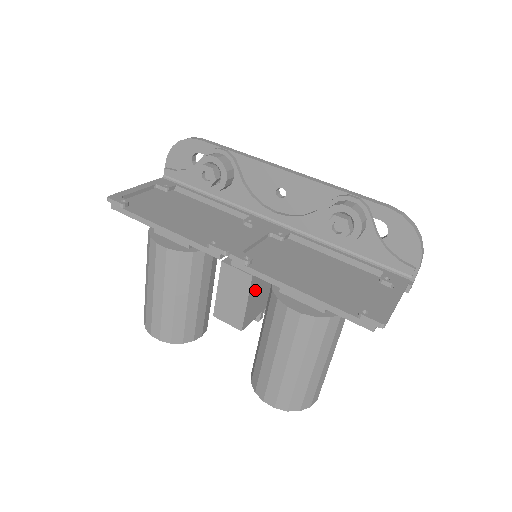
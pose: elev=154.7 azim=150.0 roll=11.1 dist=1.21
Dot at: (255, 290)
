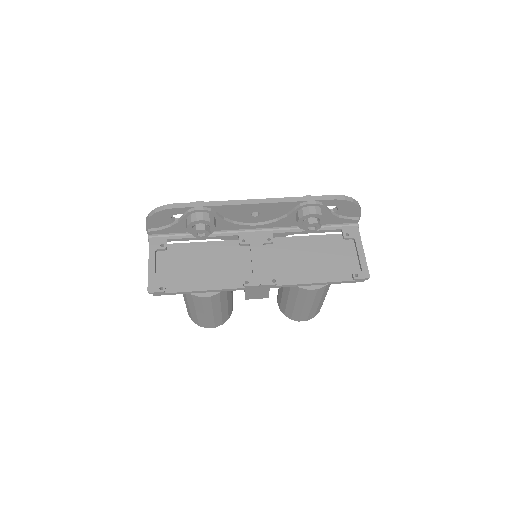
Dot at: occluded
